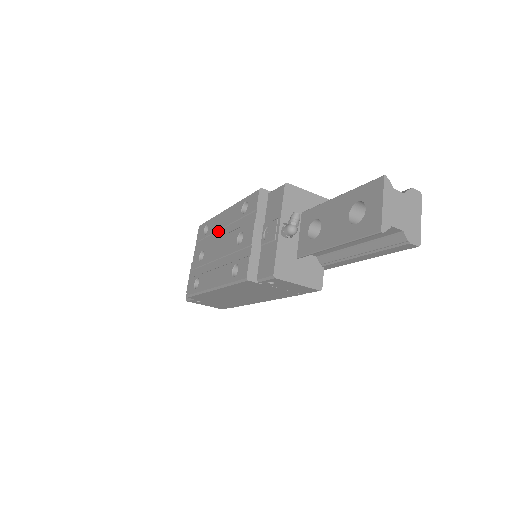
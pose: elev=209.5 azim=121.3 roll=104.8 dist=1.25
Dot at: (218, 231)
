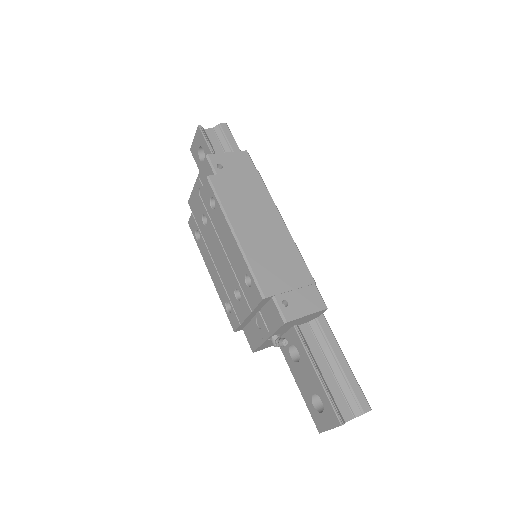
Dot at: (223, 237)
